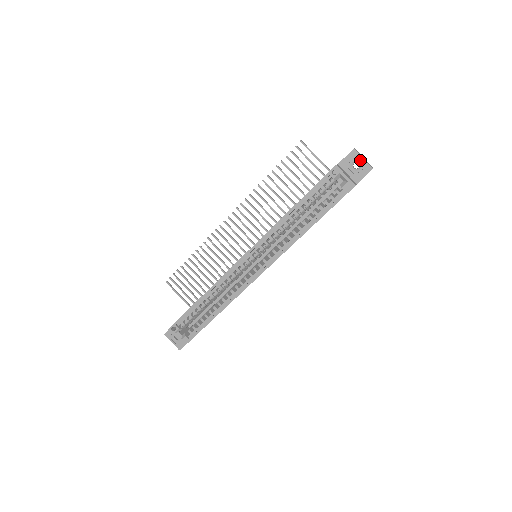
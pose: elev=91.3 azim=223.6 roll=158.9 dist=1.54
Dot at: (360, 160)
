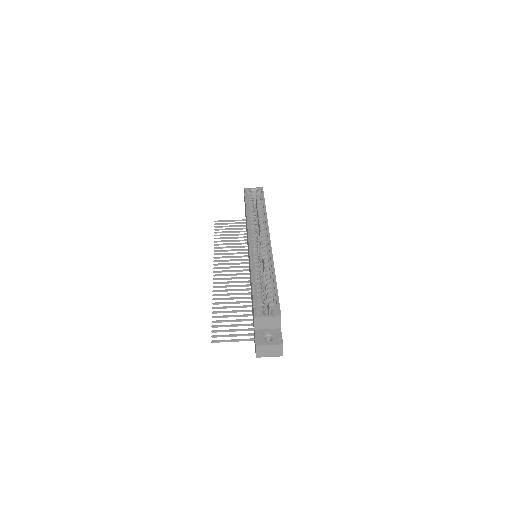
Dot at: occluded
